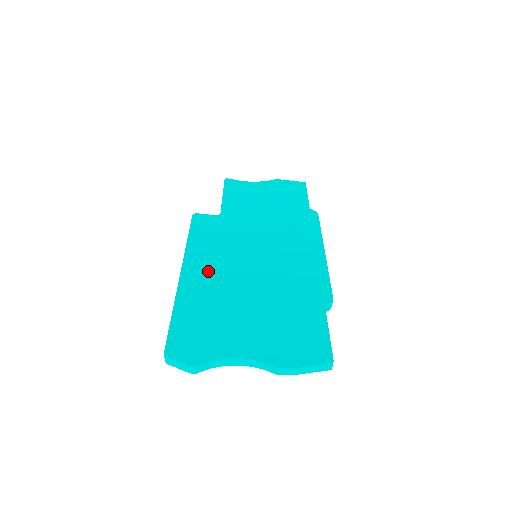
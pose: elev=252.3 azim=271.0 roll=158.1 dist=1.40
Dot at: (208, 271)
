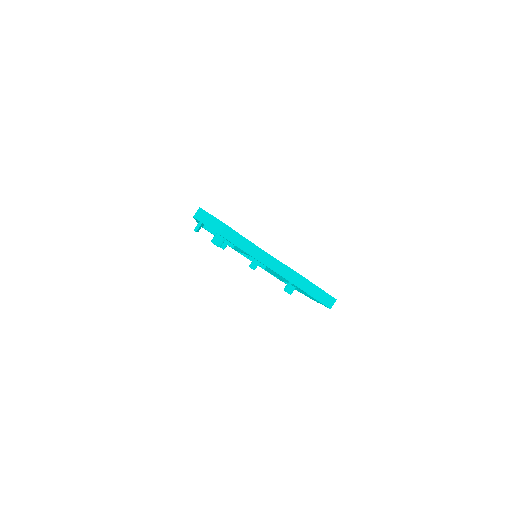
Dot at: occluded
